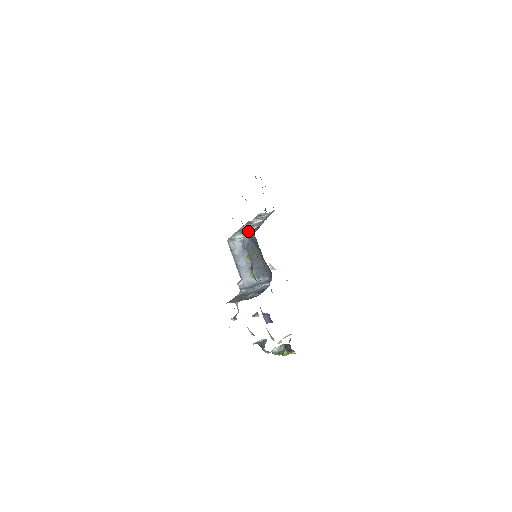
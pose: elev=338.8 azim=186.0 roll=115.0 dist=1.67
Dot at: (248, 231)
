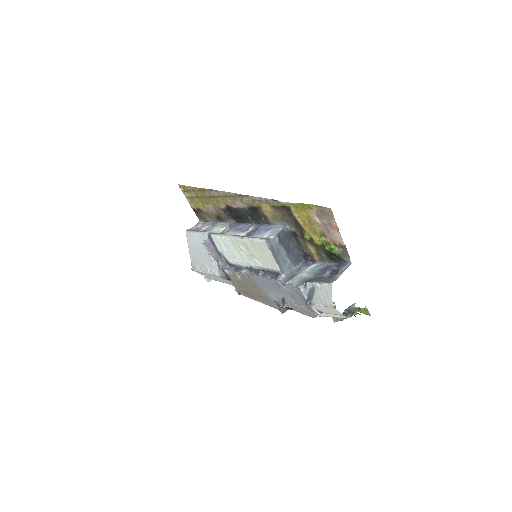
Dot at: (254, 232)
